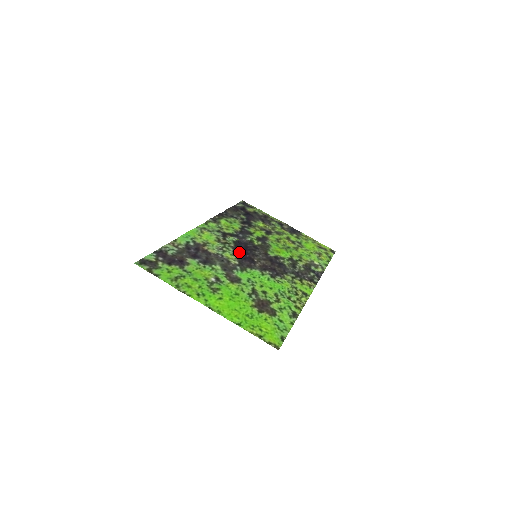
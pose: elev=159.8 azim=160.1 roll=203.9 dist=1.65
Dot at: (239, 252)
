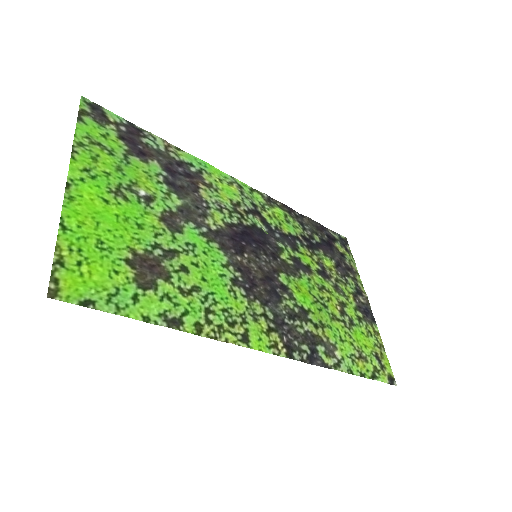
Dot at: (239, 231)
